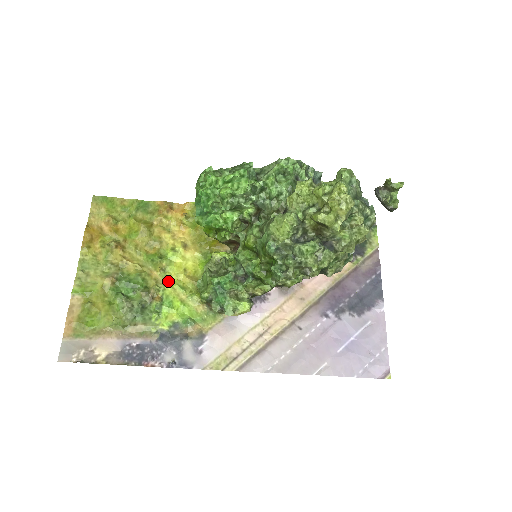
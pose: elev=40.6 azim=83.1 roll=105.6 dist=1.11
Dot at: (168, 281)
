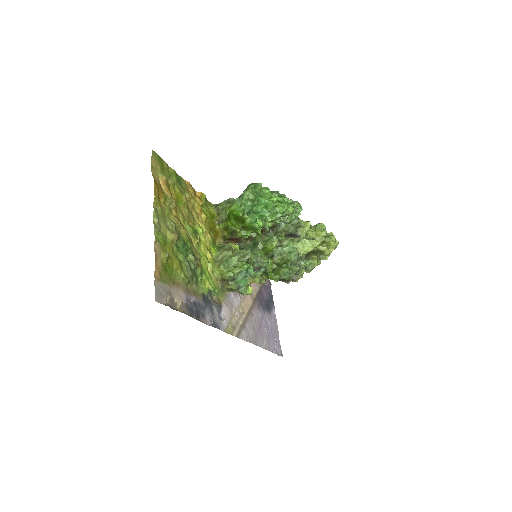
Dot at: (201, 253)
